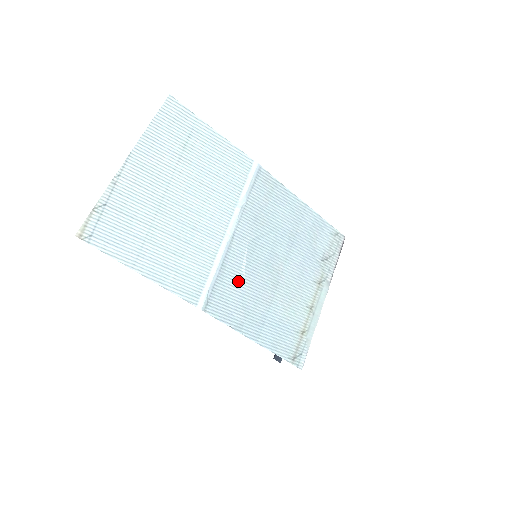
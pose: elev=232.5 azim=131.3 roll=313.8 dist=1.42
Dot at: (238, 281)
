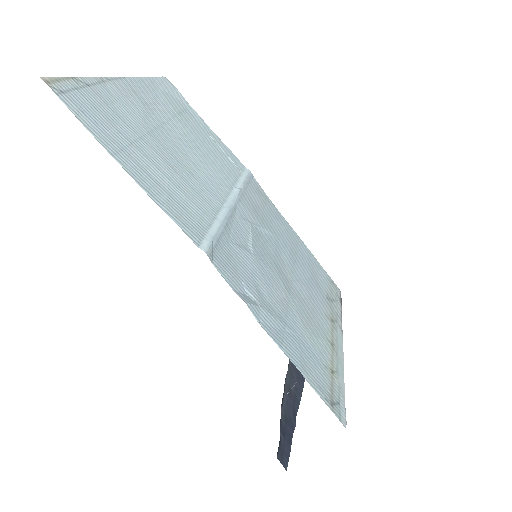
Dot at: (246, 255)
